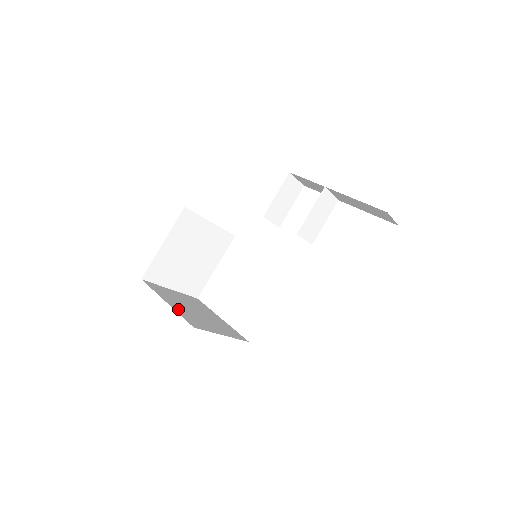
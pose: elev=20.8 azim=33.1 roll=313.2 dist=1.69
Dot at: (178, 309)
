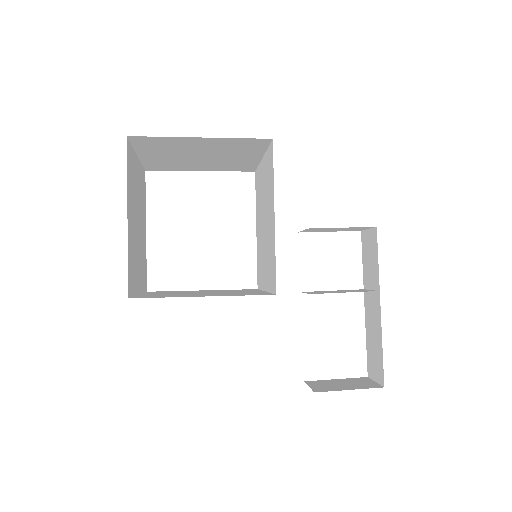
Dot at: (130, 236)
